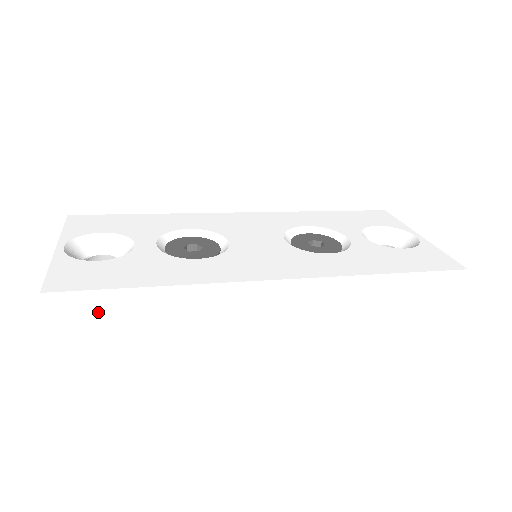
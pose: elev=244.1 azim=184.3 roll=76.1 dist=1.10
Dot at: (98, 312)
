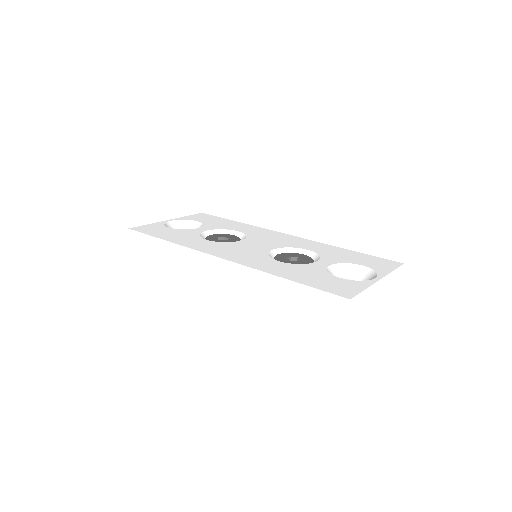
Dot at: (146, 247)
